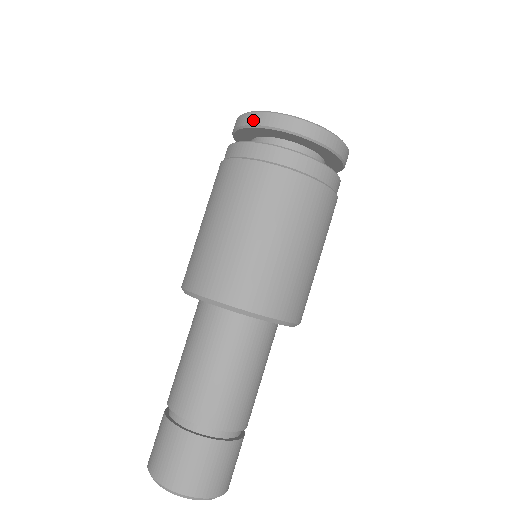
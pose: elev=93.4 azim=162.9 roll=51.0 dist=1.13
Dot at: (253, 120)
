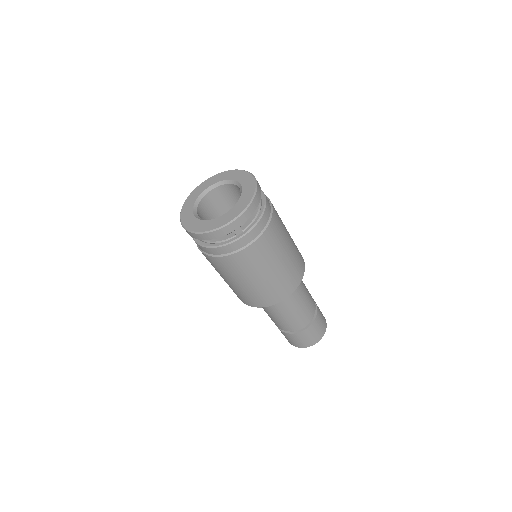
Dot at: occluded
